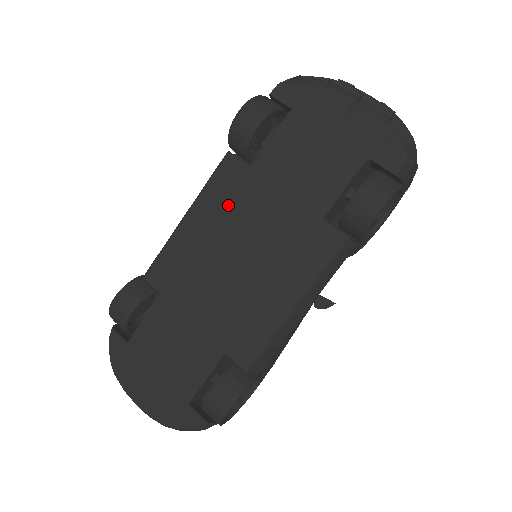
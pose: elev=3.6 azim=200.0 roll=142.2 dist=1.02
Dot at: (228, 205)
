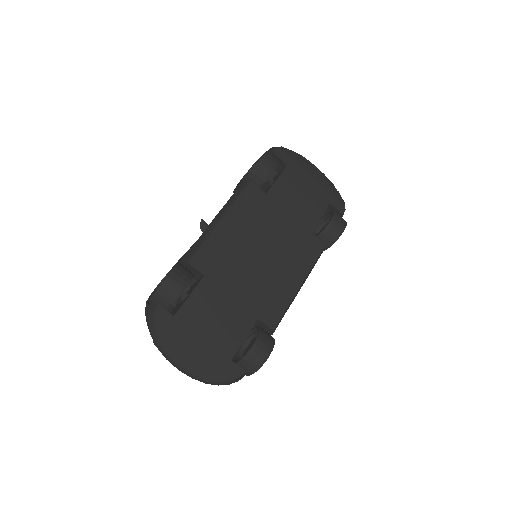
Dot at: (253, 216)
